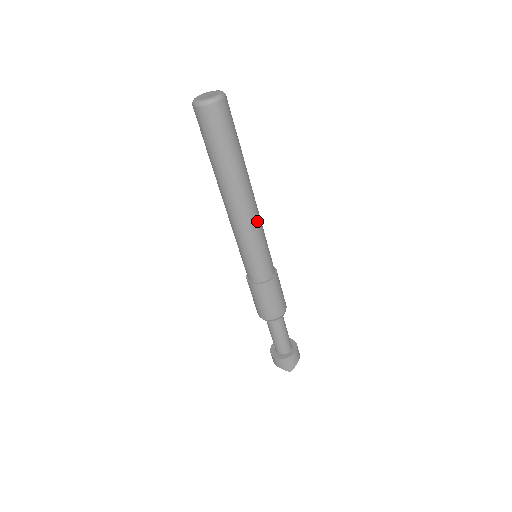
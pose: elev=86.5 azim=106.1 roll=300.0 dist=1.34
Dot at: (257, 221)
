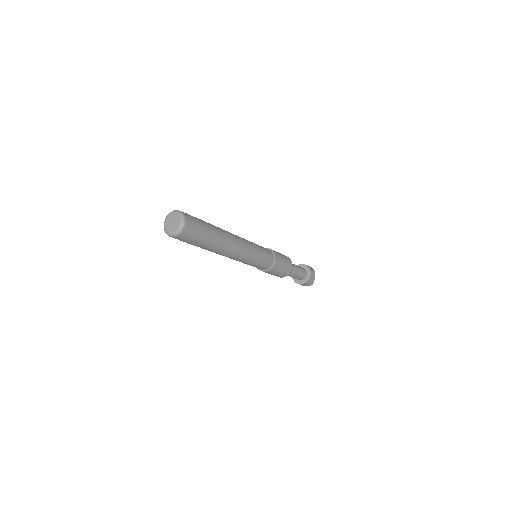
Dot at: (247, 249)
